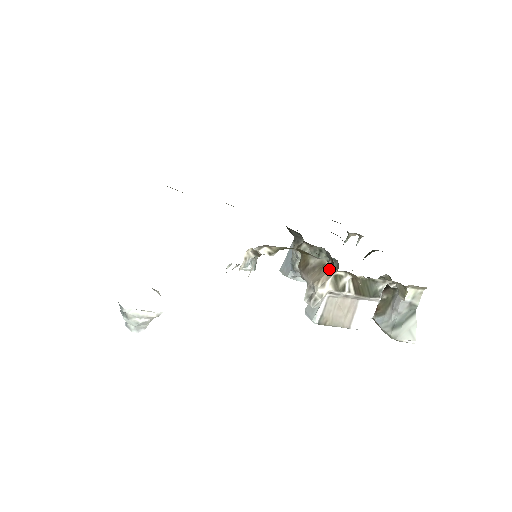
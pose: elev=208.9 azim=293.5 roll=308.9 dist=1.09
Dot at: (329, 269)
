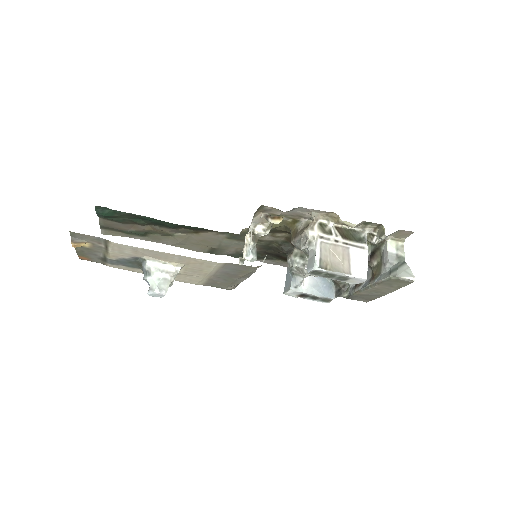
Dot at: (313, 219)
